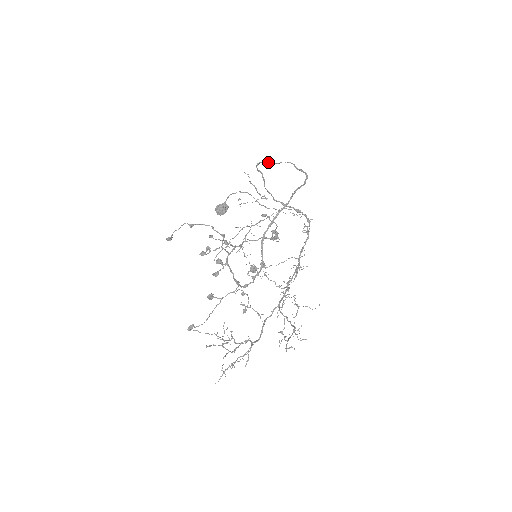
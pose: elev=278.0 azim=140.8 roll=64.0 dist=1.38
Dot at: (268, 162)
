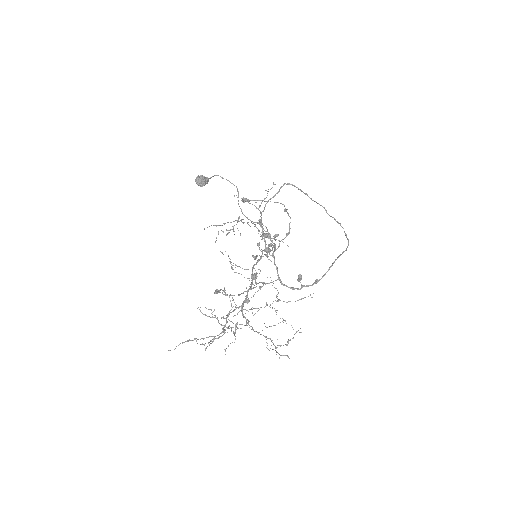
Dot at: occluded
